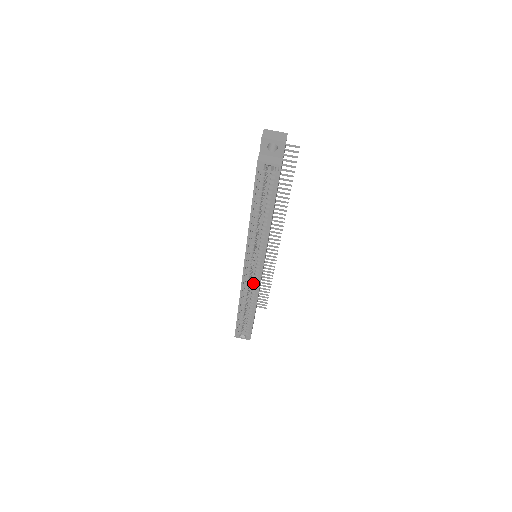
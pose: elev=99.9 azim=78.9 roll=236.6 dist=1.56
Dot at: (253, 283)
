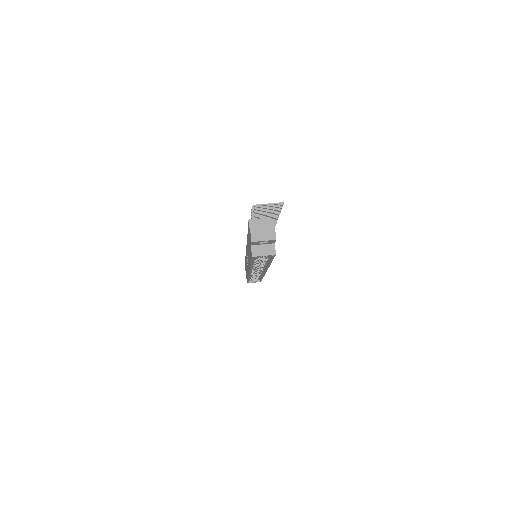
Dot at: (258, 272)
